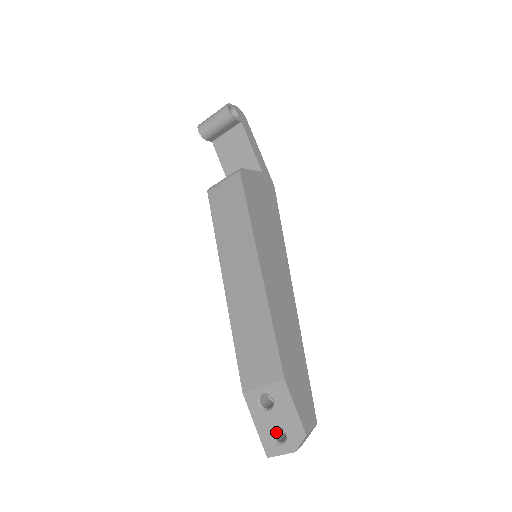
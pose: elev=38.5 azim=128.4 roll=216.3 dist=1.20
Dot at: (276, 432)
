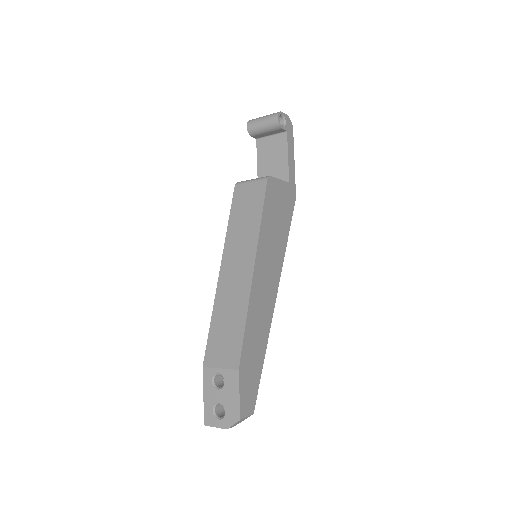
Dot at: (218, 408)
